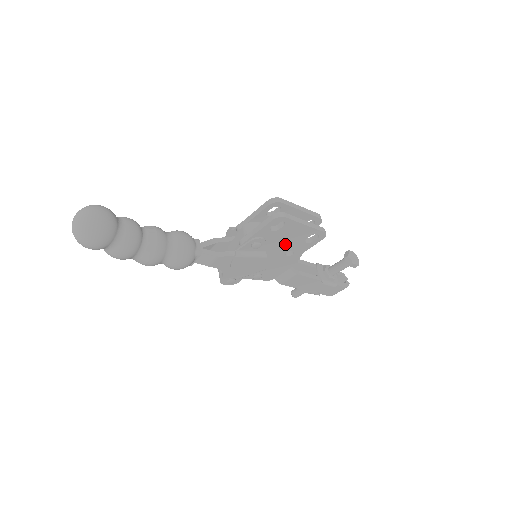
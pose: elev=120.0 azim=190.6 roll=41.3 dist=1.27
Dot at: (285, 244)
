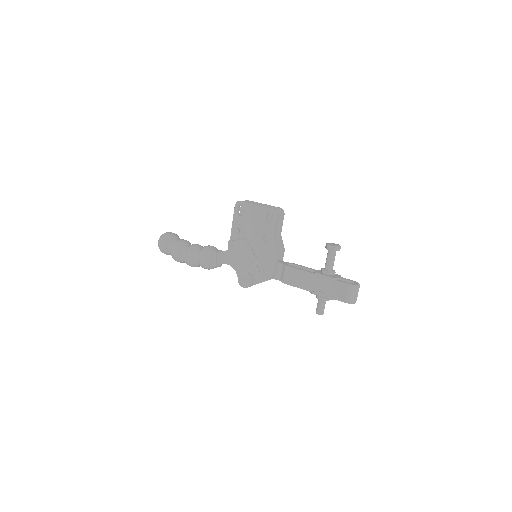
Dot at: (256, 228)
